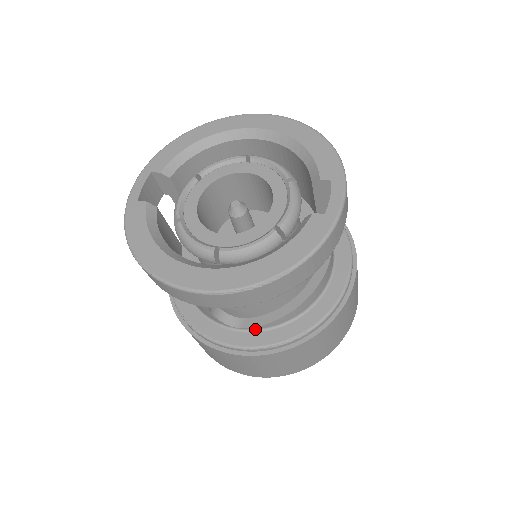
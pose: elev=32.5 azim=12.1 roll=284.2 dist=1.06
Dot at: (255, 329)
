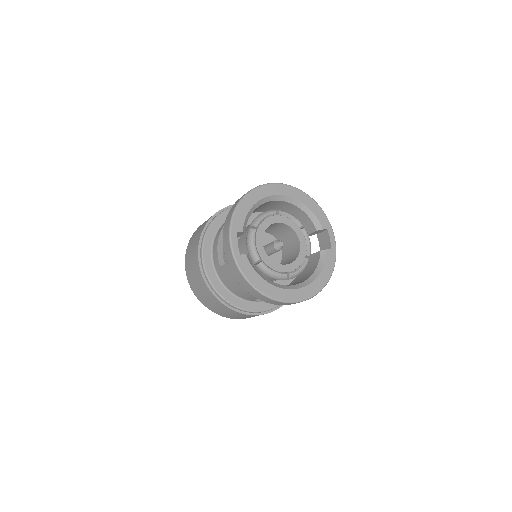
Dot at: occluded
